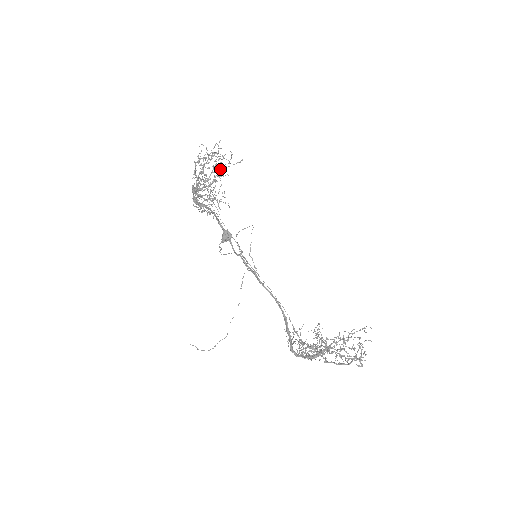
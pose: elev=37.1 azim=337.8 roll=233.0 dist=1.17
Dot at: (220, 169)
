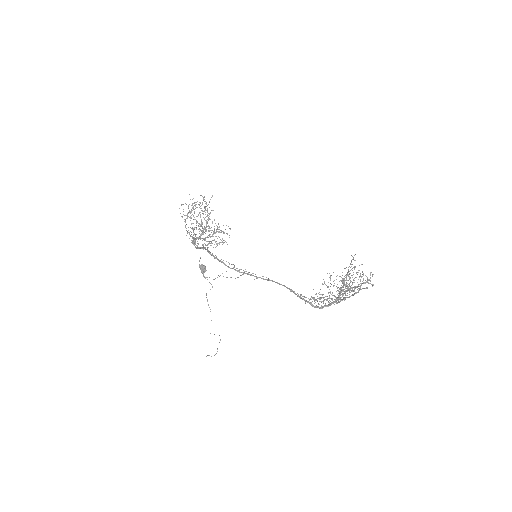
Dot at: occluded
